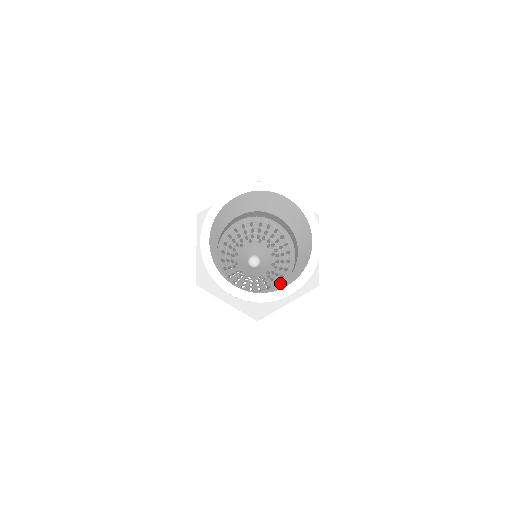
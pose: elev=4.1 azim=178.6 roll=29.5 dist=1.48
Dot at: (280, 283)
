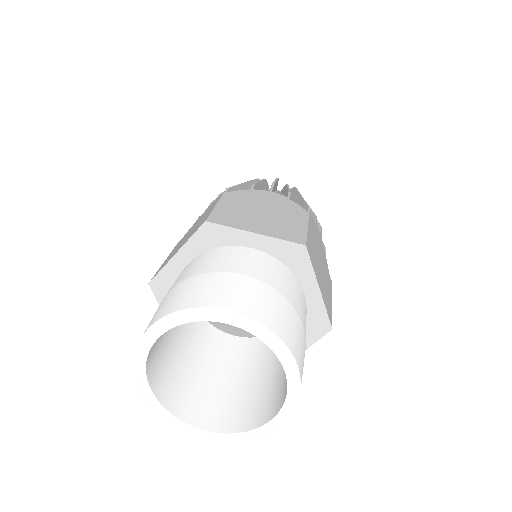
Dot at: occluded
